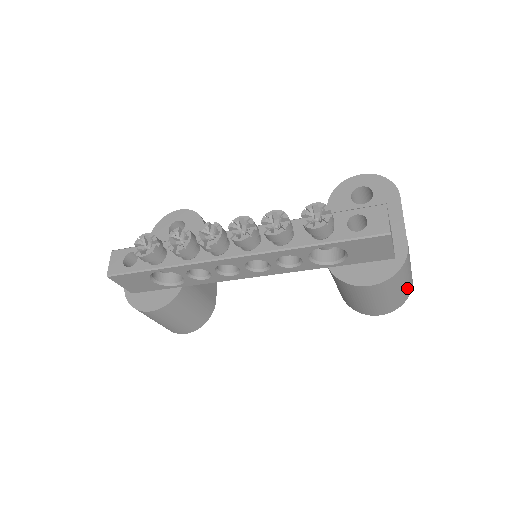
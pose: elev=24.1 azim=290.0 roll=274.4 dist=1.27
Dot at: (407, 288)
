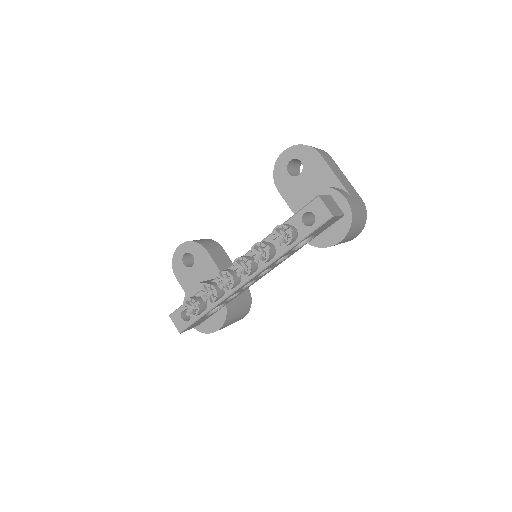
Dot at: (363, 214)
